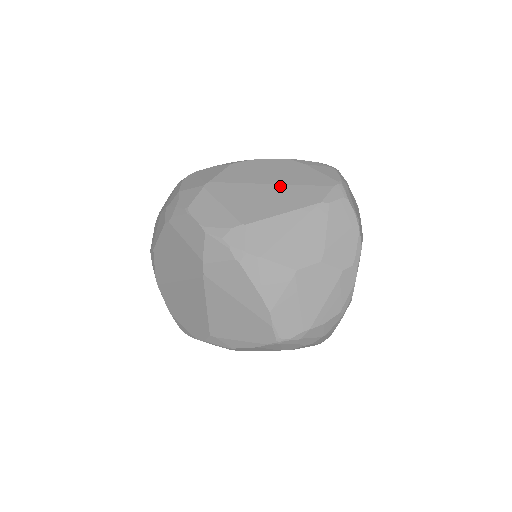
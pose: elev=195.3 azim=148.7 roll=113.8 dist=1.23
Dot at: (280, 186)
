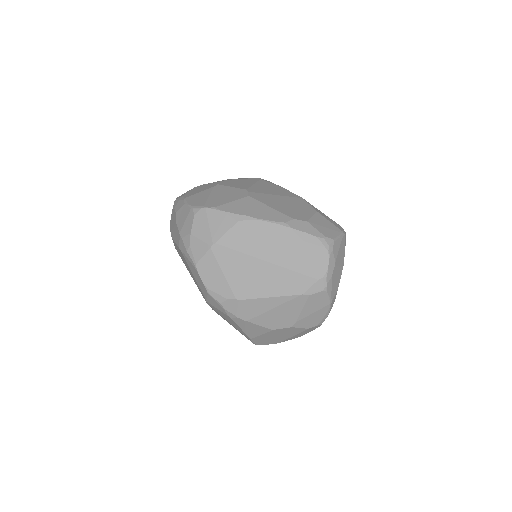
Dot at: (274, 267)
